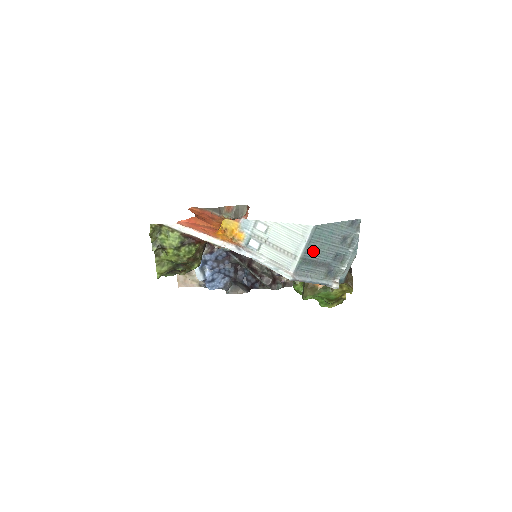
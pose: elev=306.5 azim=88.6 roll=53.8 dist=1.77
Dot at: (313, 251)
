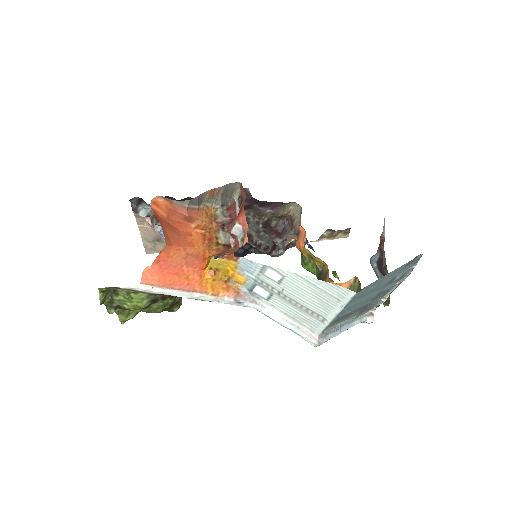
Dot at: (349, 307)
